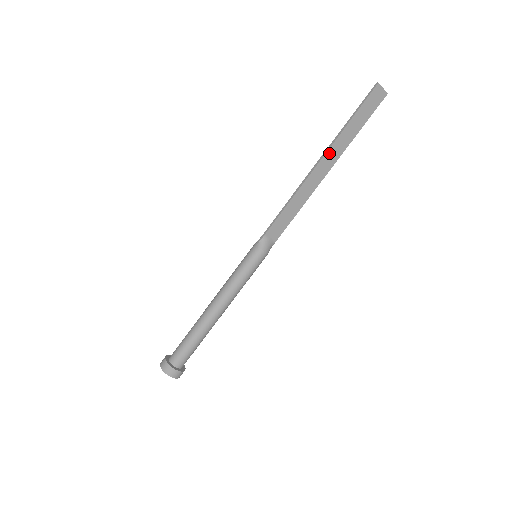
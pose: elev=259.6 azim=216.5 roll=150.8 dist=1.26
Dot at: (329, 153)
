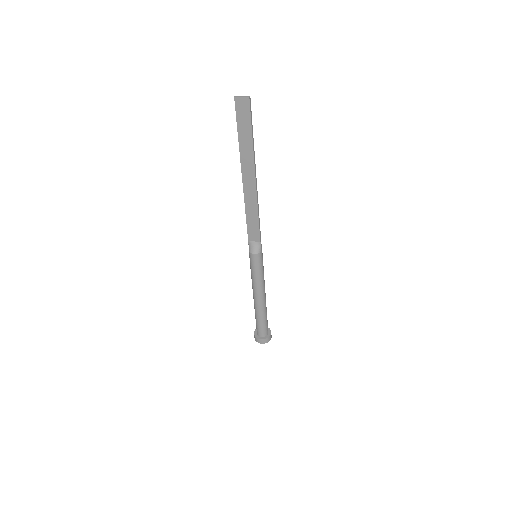
Dot at: (244, 168)
